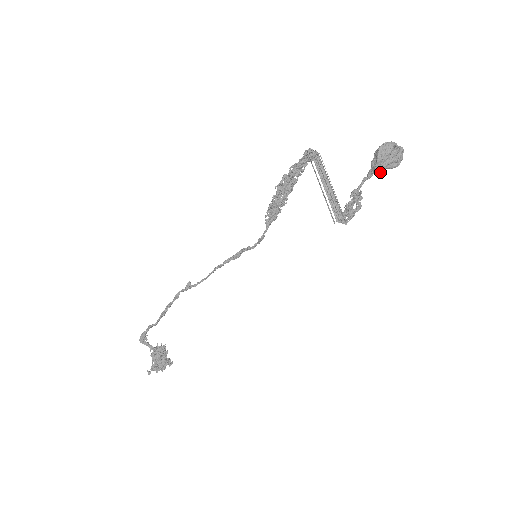
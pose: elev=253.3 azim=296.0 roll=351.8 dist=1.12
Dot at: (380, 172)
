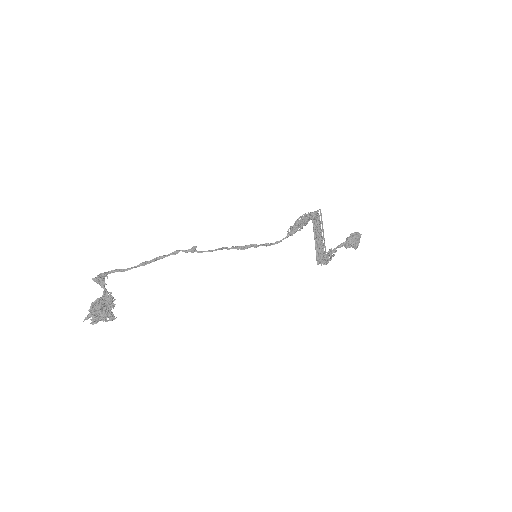
Dot at: (352, 245)
